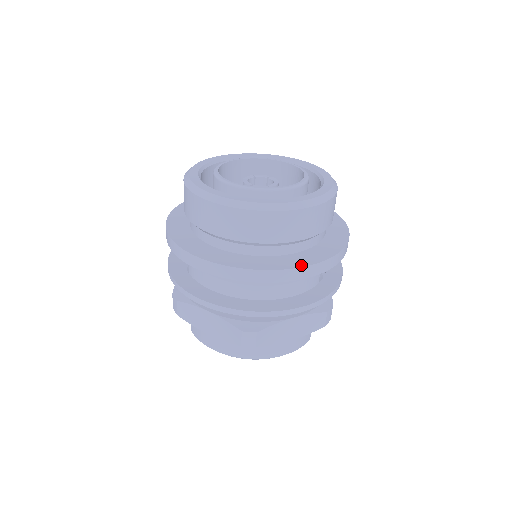
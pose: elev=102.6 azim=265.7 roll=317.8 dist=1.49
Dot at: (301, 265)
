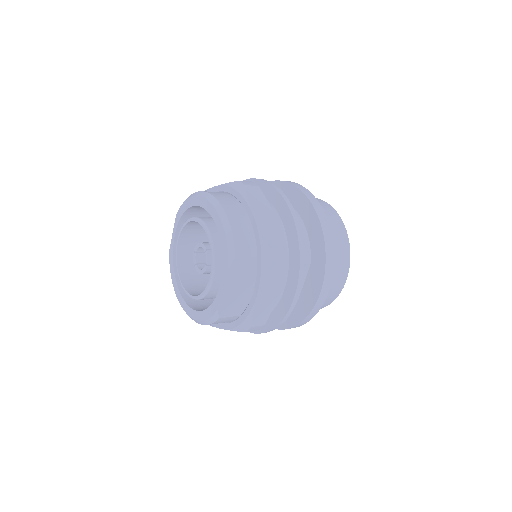
Dot at: (321, 210)
